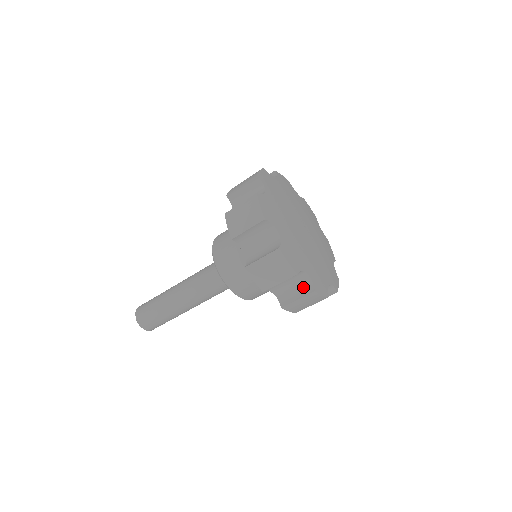
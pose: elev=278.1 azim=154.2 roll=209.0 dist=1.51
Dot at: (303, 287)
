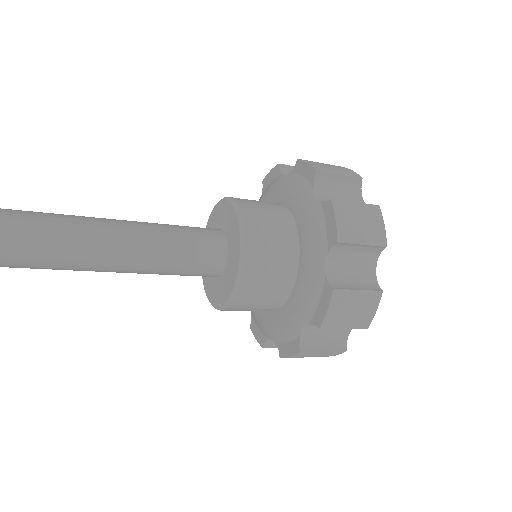
Dot at: (365, 282)
